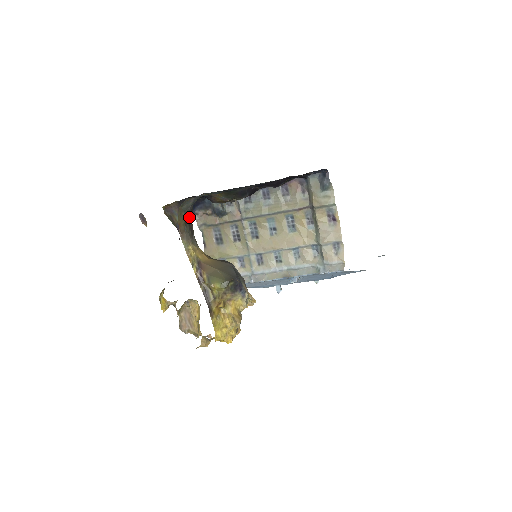
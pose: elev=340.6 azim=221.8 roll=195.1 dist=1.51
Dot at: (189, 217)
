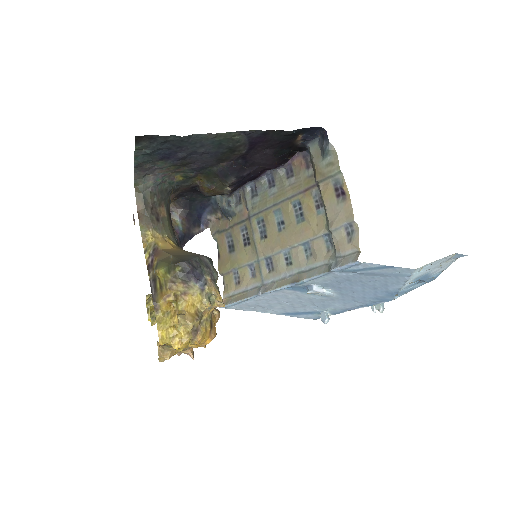
Dot at: (151, 200)
